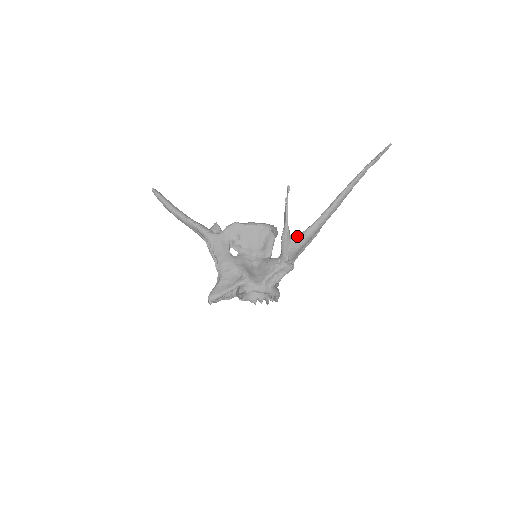
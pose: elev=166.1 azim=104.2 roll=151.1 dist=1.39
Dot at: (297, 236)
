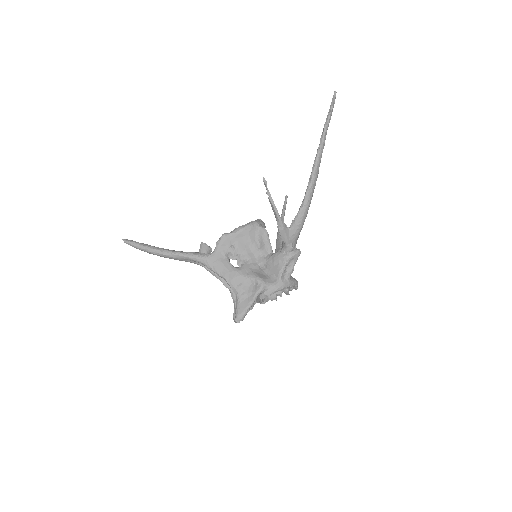
Dot at: (292, 222)
